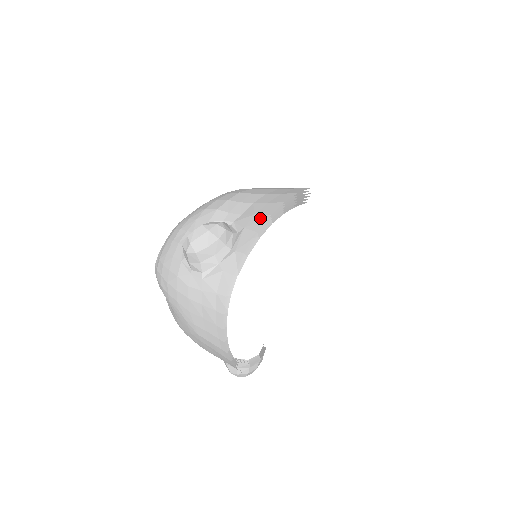
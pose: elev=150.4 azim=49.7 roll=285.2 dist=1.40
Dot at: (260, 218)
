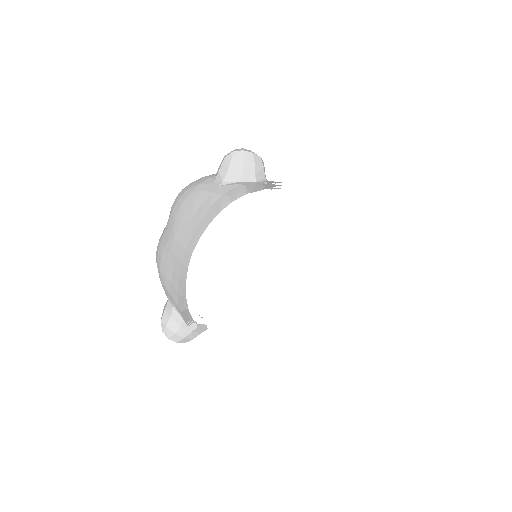
Dot at: occluded
